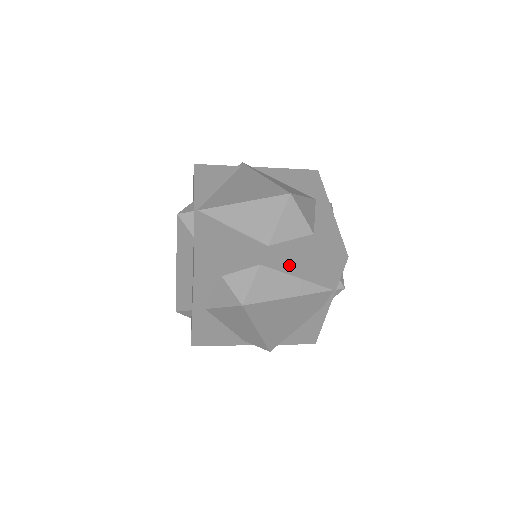
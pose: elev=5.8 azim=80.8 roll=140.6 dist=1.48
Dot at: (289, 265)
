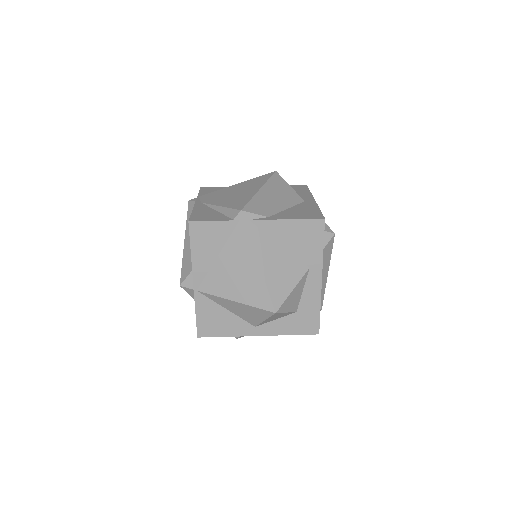
Dot at: occluded
